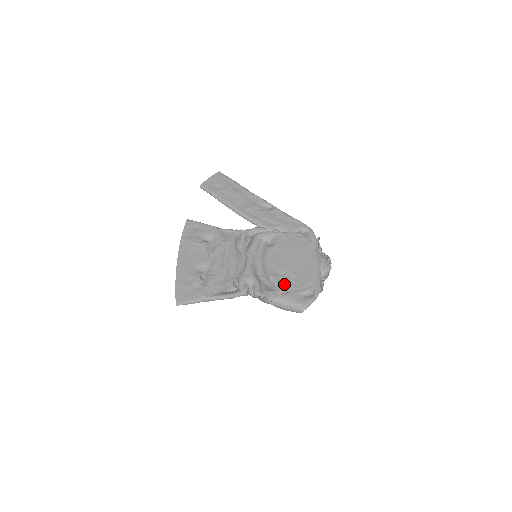
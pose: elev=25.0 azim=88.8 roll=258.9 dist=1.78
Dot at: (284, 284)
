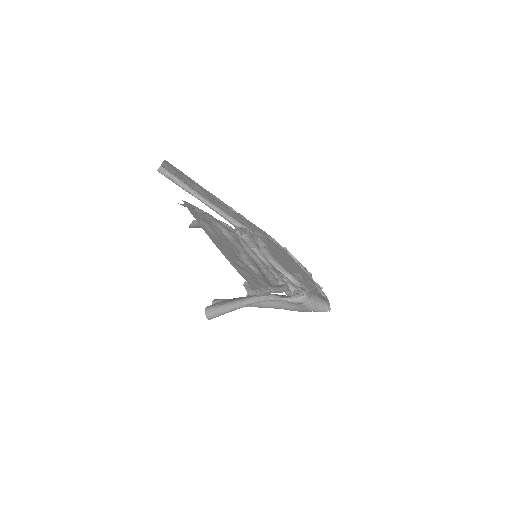
Dot at: (303, 283)
